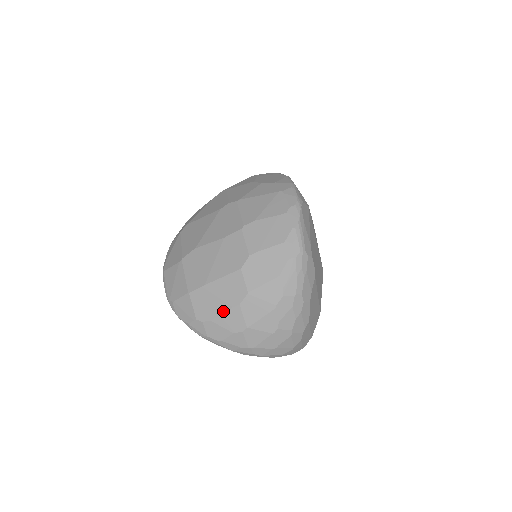
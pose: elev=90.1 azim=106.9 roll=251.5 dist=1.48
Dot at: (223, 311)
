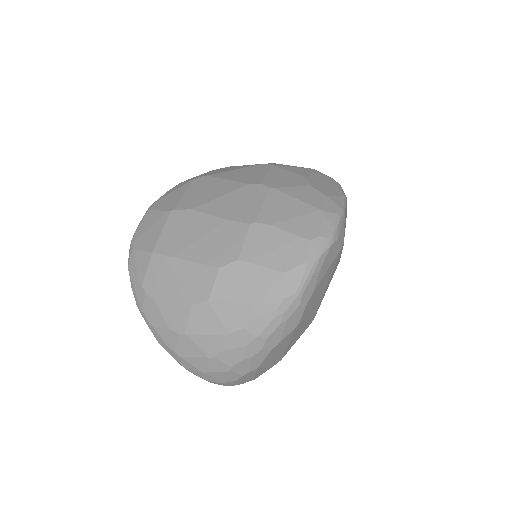
Dot at: (172, 298)
